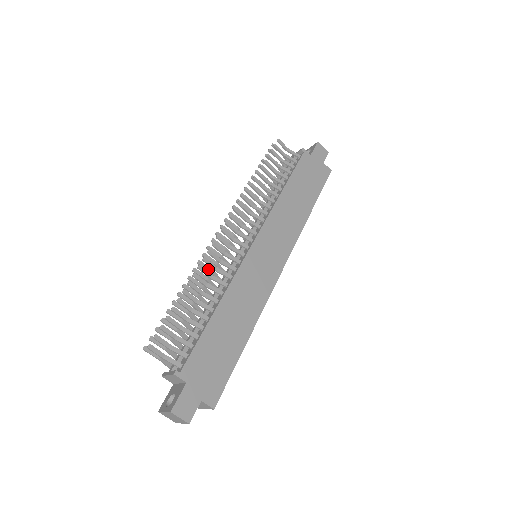
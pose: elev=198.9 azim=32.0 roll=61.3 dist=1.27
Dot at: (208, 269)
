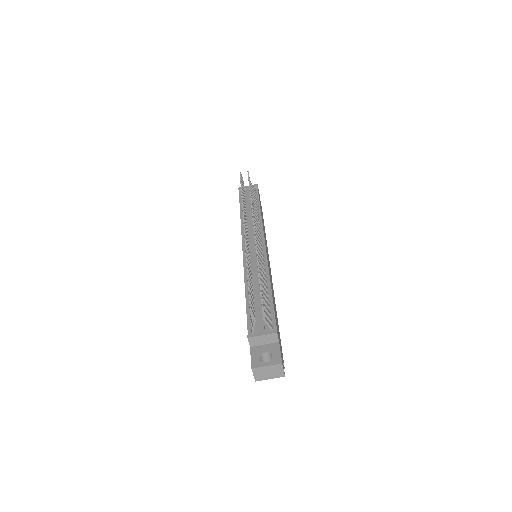
Dot at: (249, 255)
